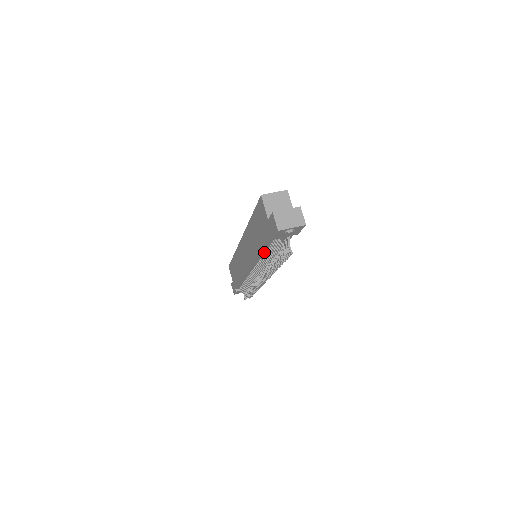
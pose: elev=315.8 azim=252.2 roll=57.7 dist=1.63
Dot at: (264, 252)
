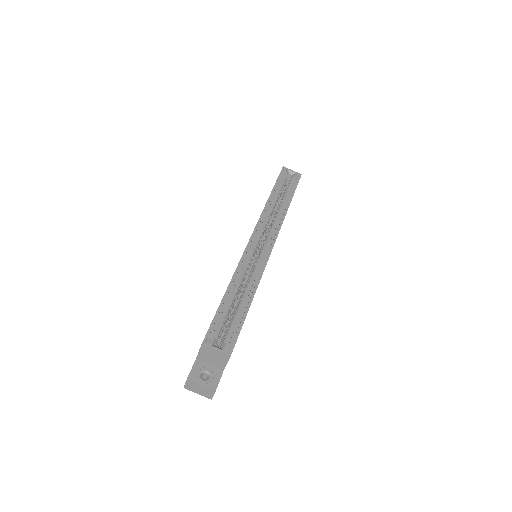
Dot at: occluded
